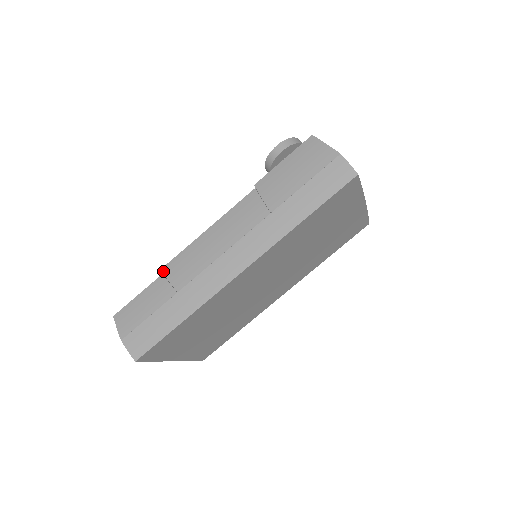
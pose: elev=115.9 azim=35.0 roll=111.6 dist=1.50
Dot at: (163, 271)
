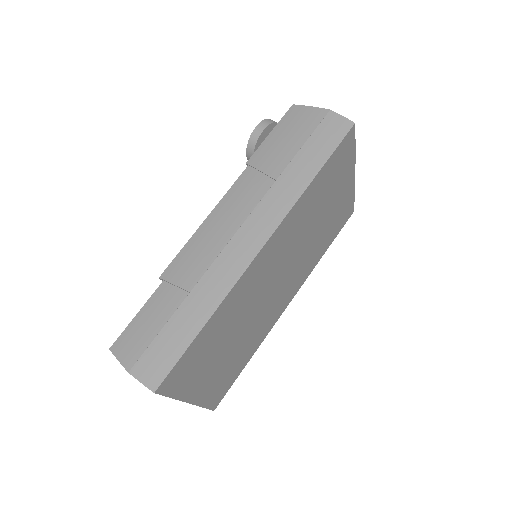
Dot at: (163, 277)
